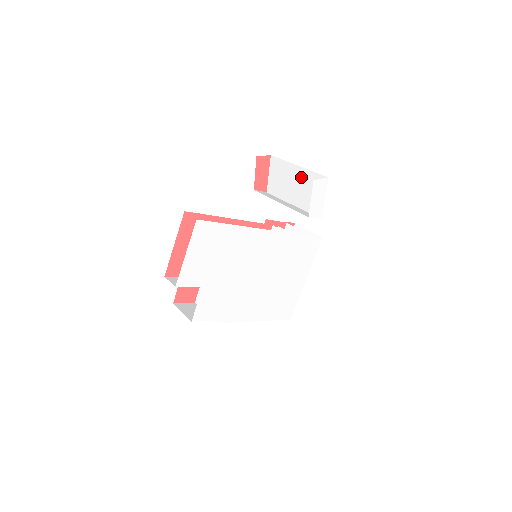
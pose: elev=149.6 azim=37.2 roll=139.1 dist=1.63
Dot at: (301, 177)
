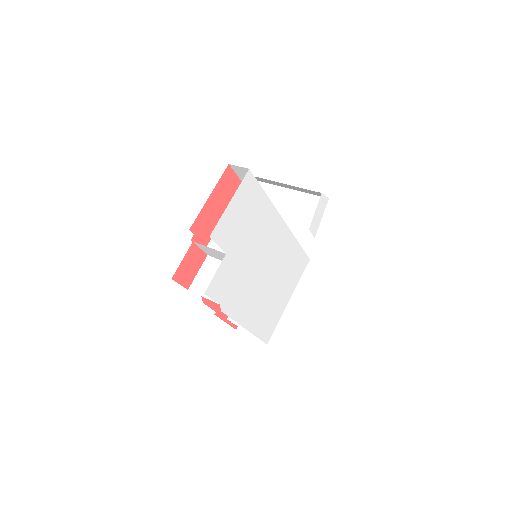
Dot at: (295, 200)
